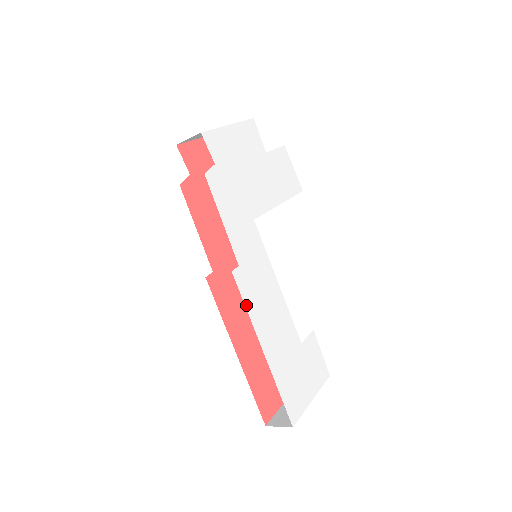
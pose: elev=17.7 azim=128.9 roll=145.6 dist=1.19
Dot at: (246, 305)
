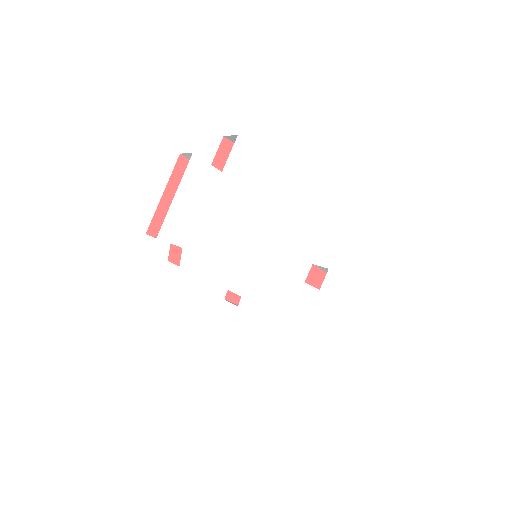
Dot at: (260, 314)
